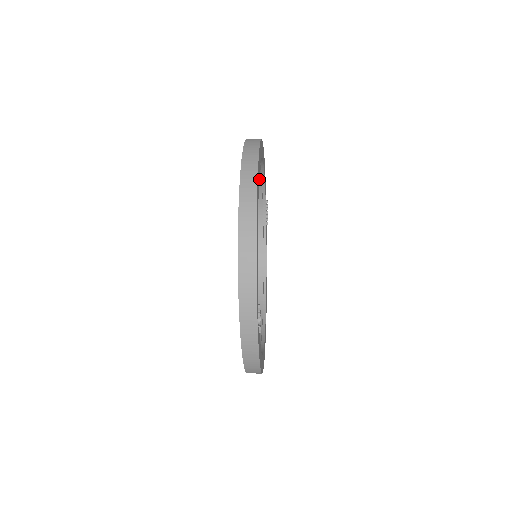
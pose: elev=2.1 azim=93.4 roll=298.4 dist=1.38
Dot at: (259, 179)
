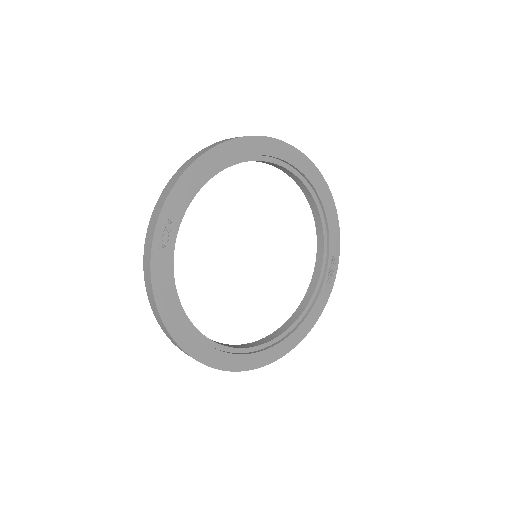
Dot at: (319, 218)
